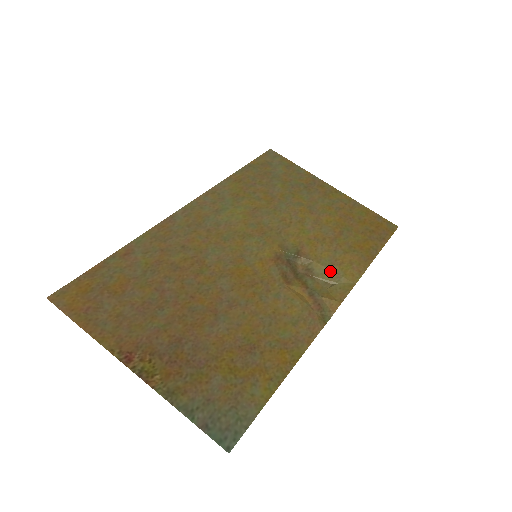
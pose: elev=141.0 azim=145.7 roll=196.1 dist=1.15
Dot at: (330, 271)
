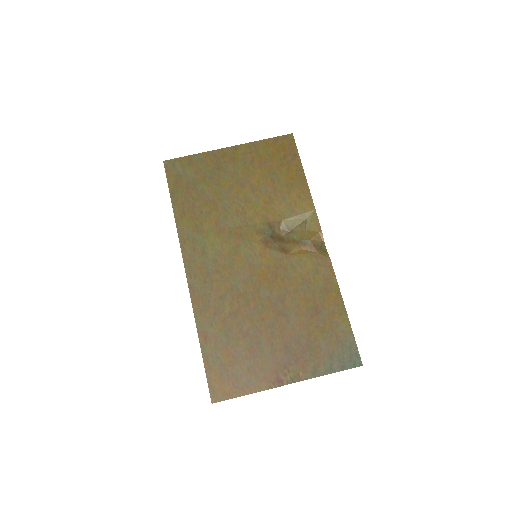
Dot at: (296, 217)
